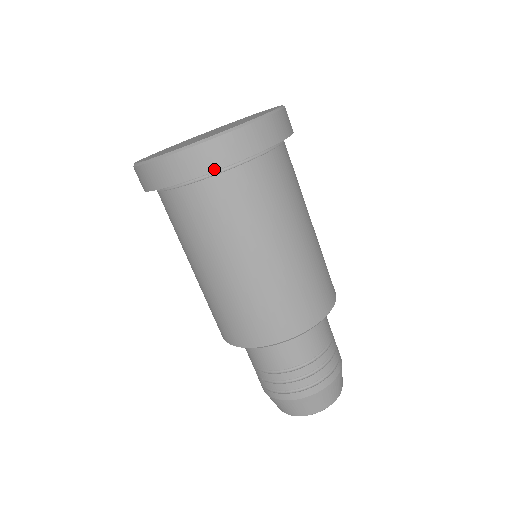
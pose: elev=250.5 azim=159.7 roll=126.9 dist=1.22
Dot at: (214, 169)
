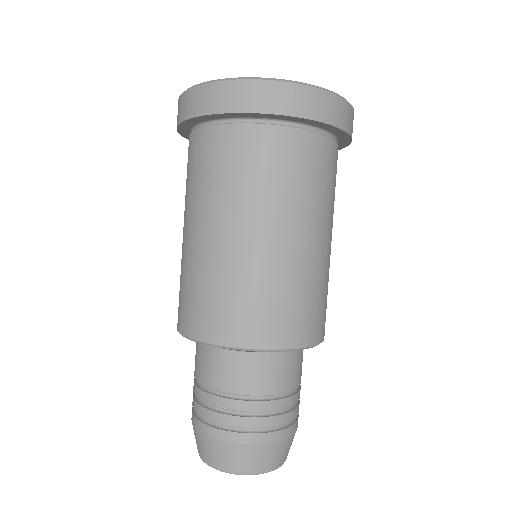
Dot at: (264, 111)
